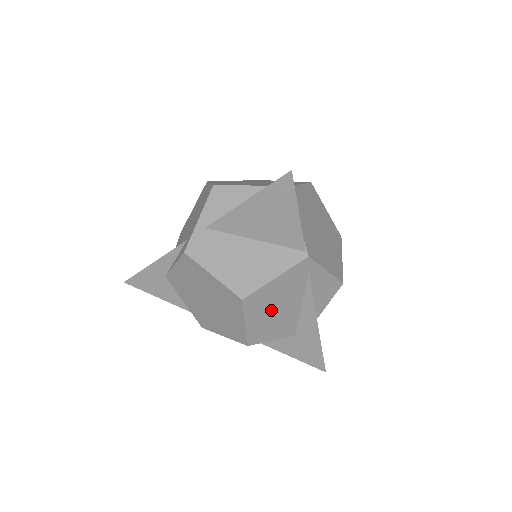
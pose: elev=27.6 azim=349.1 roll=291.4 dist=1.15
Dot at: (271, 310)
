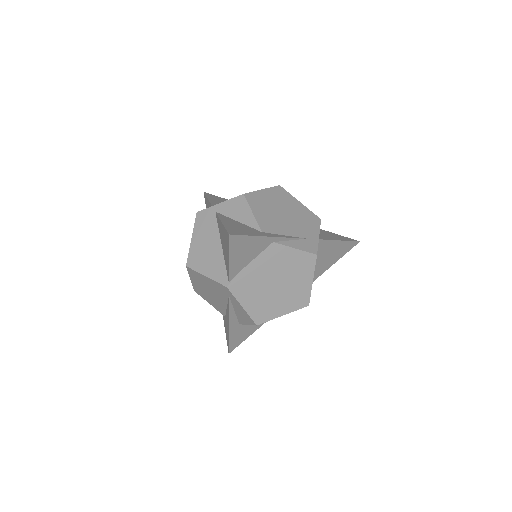
Dot at: (206, 288)
